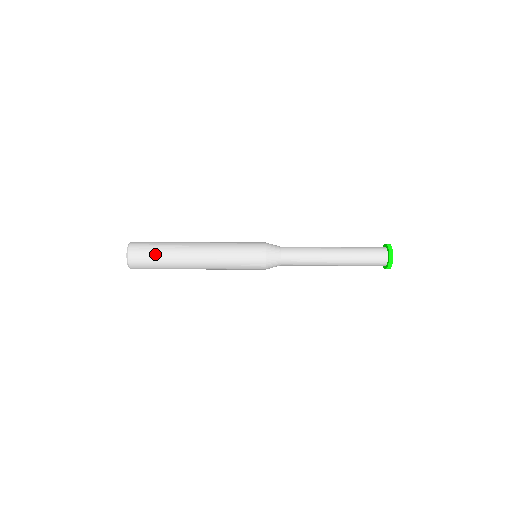
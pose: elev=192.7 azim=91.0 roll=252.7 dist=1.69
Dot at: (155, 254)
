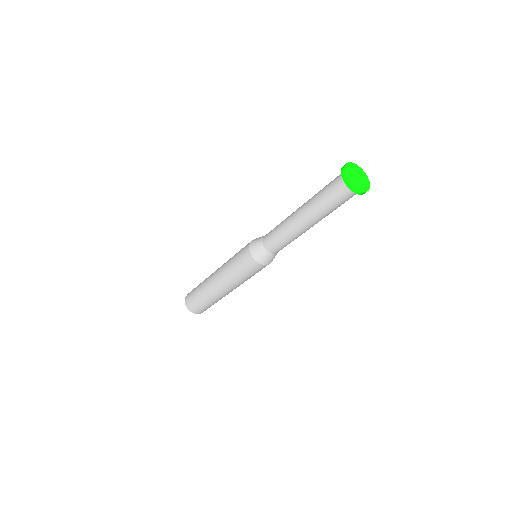
Dot at: (200, 302)
